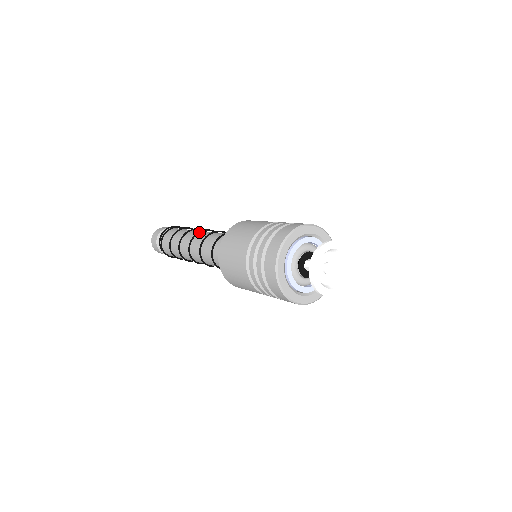
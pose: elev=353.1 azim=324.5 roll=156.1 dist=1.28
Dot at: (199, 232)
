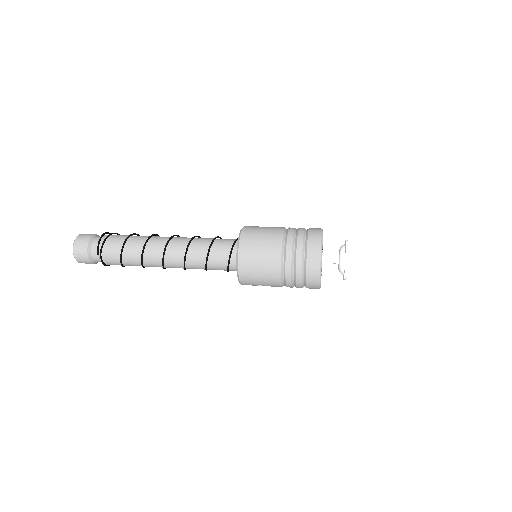
Dot at: (174, 235)
